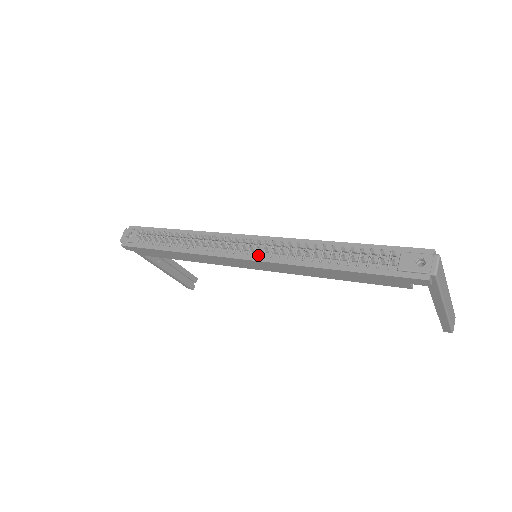
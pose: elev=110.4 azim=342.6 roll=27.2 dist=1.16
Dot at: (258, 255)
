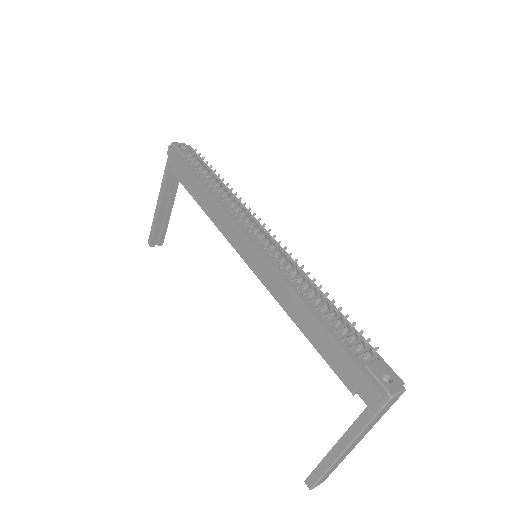
Dot at: (266, 251)
